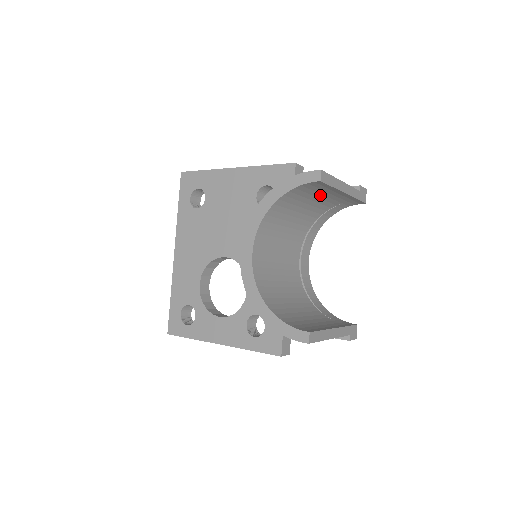
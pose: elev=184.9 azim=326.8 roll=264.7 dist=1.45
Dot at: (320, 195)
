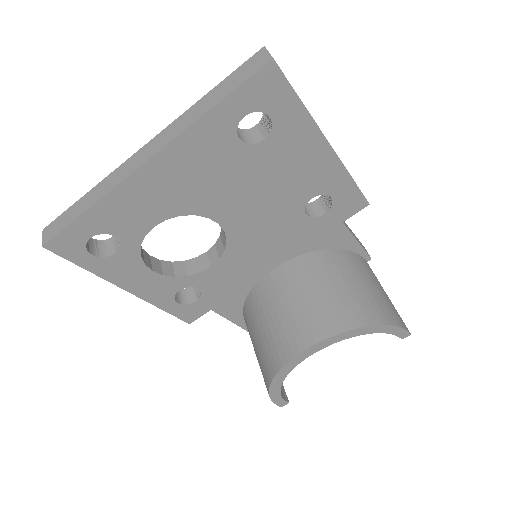
Dot at: occluded
